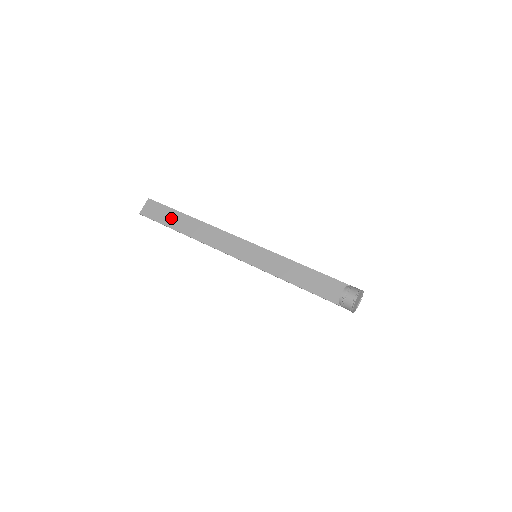
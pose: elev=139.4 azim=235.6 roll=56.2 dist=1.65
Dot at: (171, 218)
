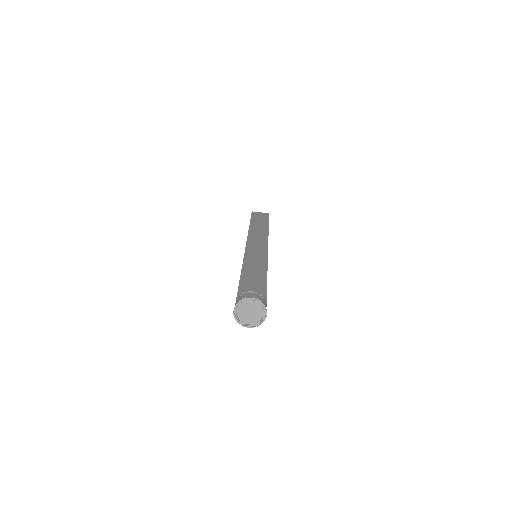
Dot at: (260, 221)
